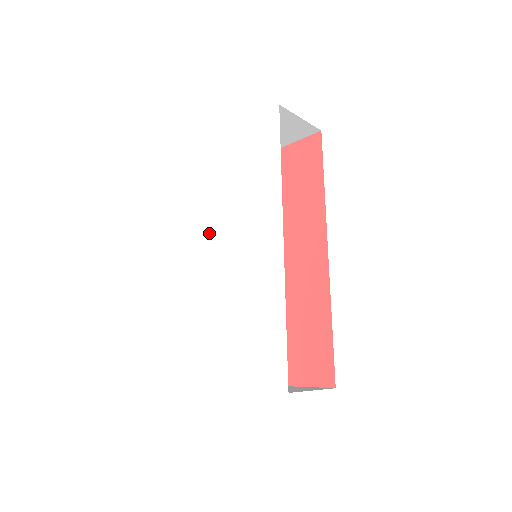
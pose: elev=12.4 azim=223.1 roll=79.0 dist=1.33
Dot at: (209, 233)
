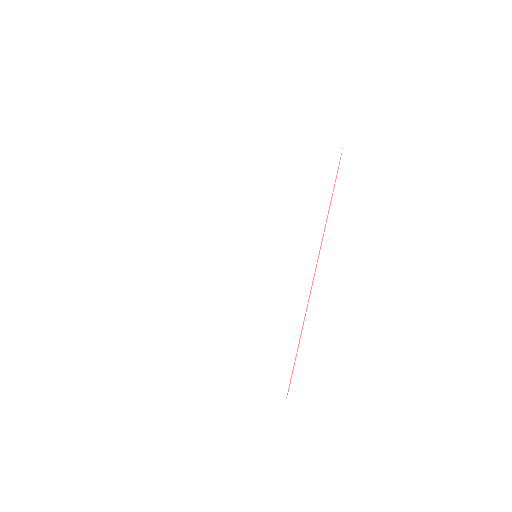
Dot at: (226, 219)
